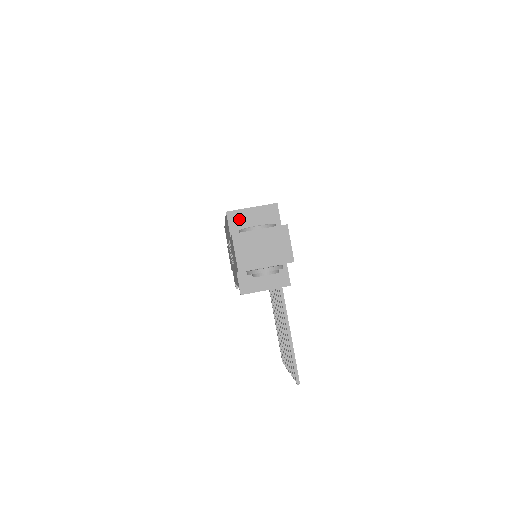
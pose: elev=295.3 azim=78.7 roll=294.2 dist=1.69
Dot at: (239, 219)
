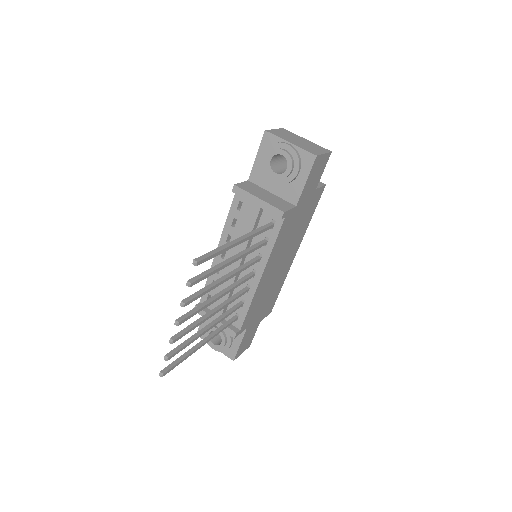
Dot at: occluded
